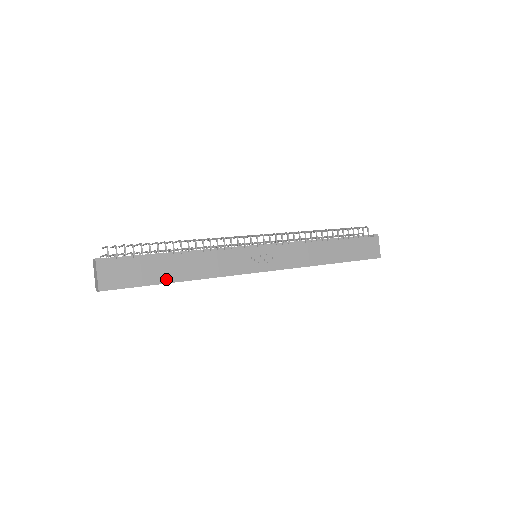
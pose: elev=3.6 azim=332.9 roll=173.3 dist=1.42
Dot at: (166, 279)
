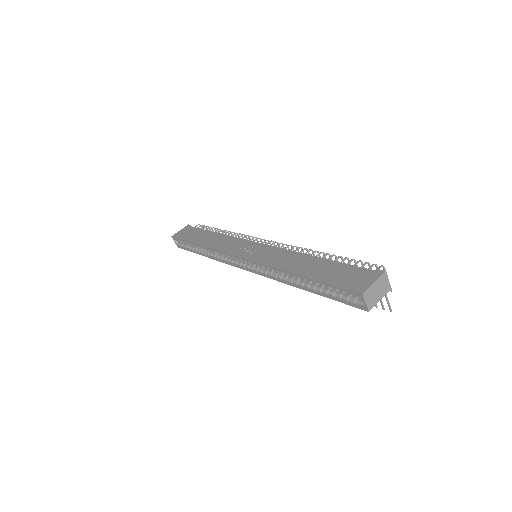
Dot at: (196, 241)
